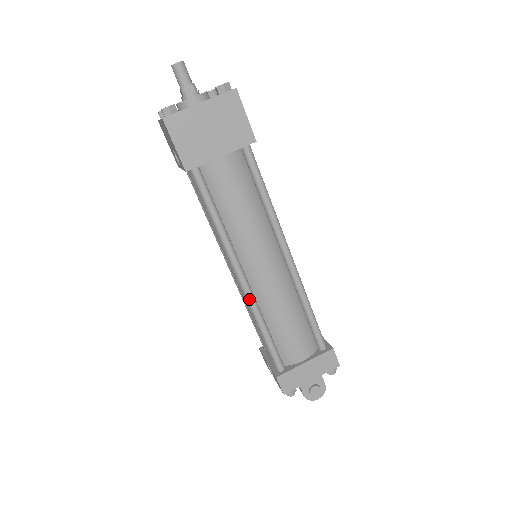
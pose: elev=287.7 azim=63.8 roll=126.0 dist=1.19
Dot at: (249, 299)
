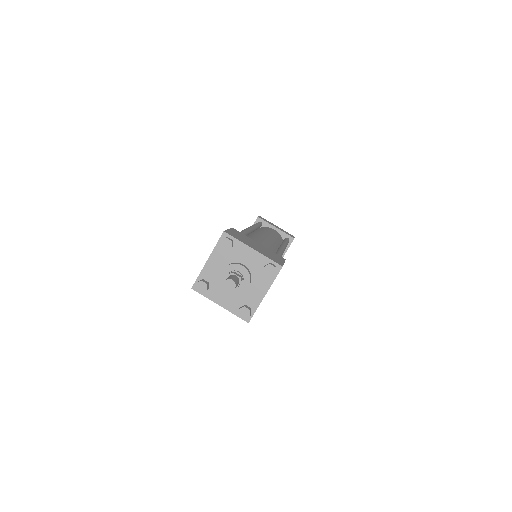
Dot at: occluded
